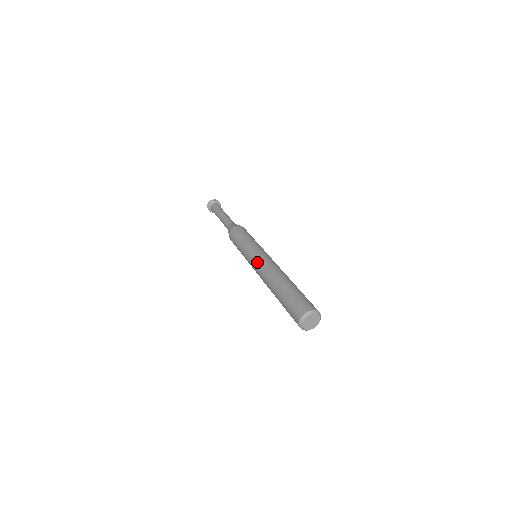
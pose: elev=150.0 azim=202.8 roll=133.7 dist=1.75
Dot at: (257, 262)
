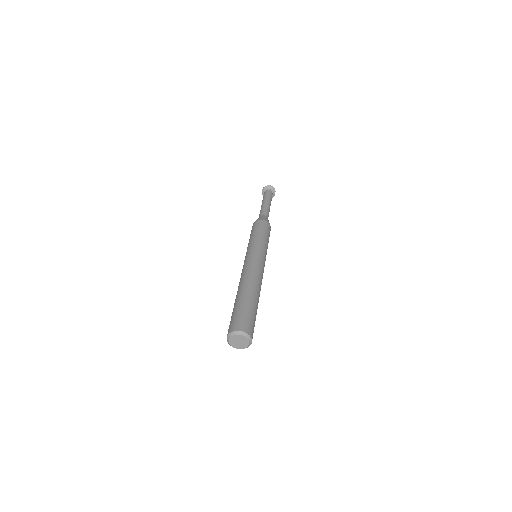
Dot at: (244, 264)
